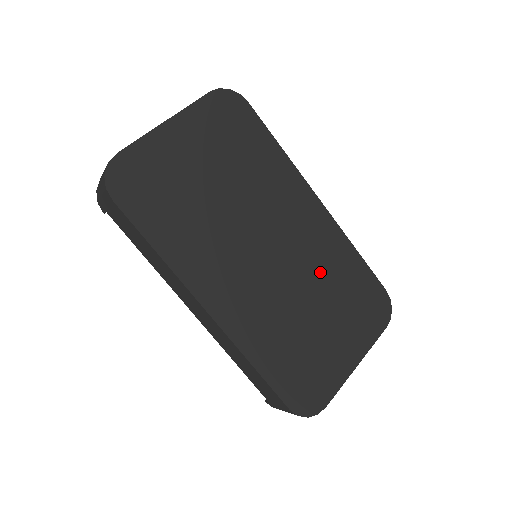
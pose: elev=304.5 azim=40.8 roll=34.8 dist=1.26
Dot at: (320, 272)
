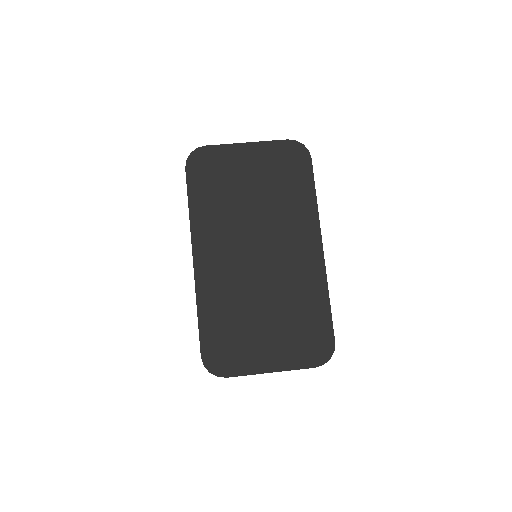
Dot at: (287, 291)
